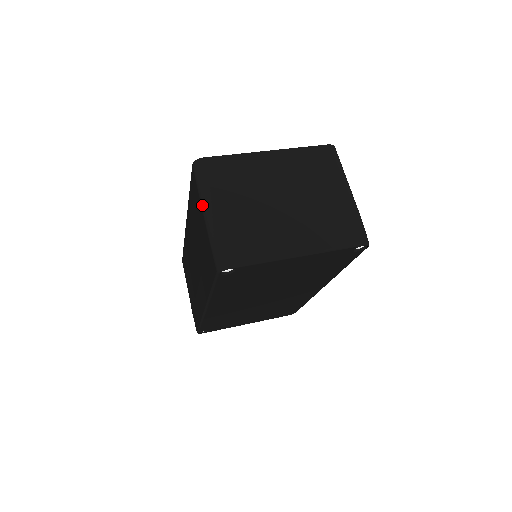
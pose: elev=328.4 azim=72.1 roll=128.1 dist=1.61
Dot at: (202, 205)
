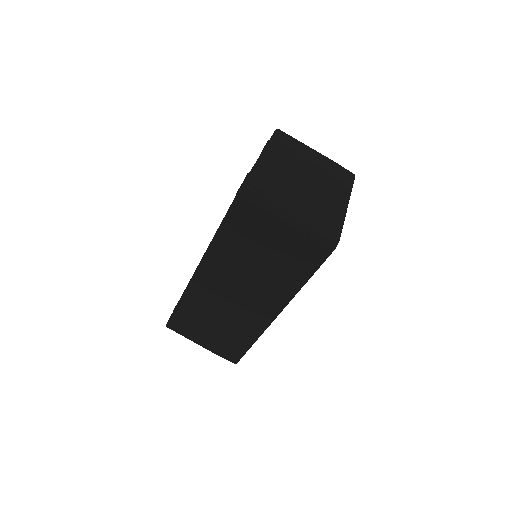
Dot at: (279, 217)
